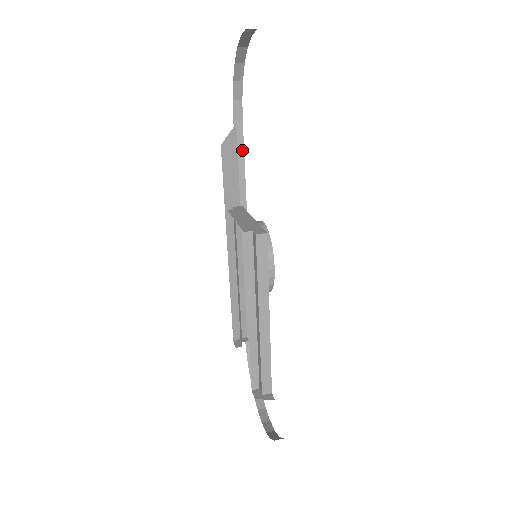
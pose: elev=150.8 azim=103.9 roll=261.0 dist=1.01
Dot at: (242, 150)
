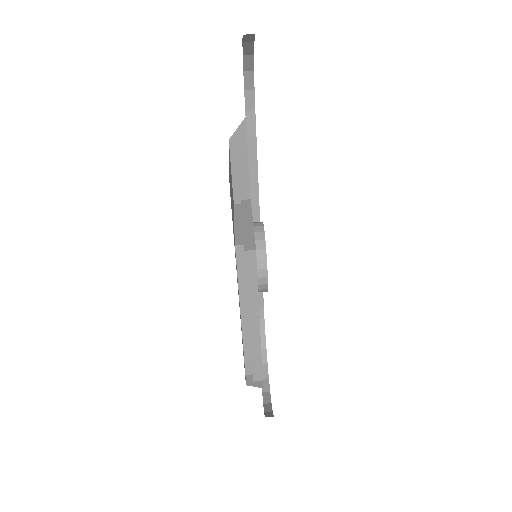
Dot at: (254, 140)
